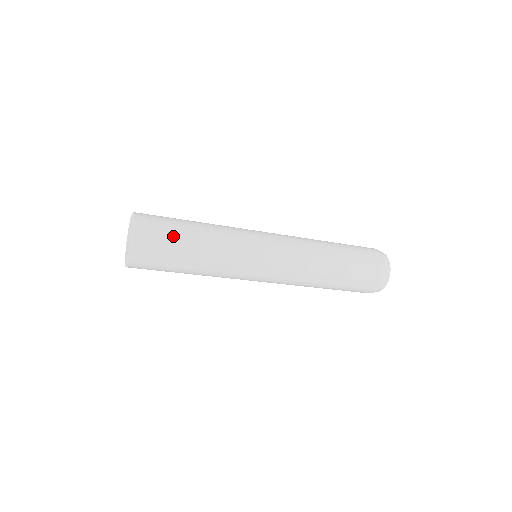
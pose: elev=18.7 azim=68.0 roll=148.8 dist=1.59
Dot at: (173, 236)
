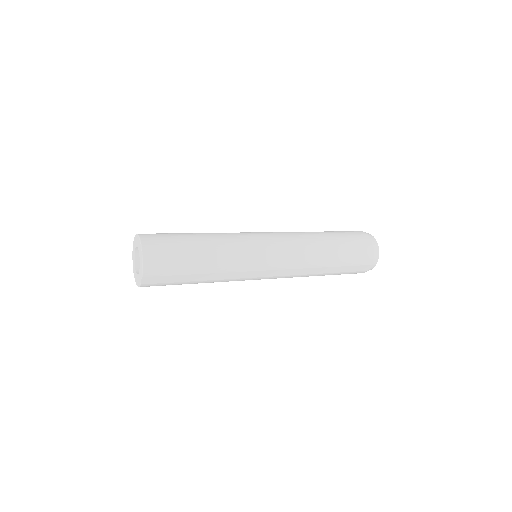
Dot at: (180, 255)
